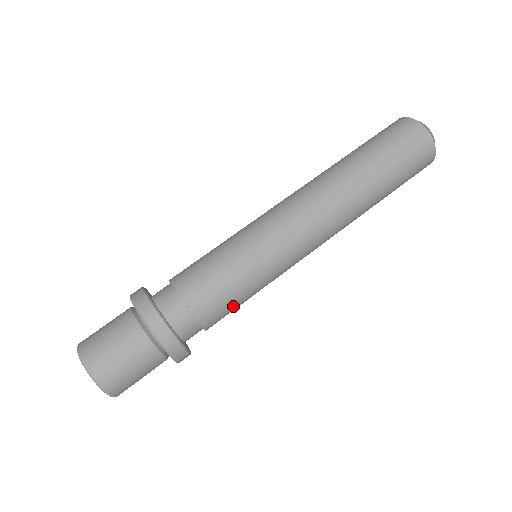
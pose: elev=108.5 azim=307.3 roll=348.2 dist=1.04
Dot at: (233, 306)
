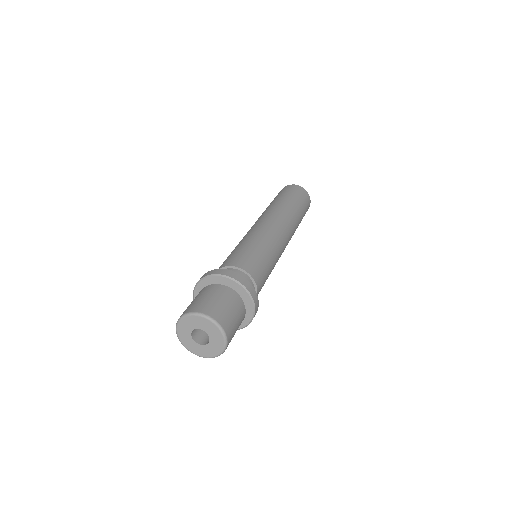
Dot at: occluded
